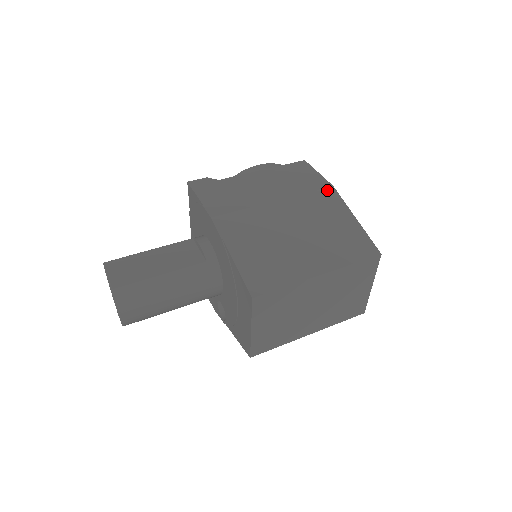
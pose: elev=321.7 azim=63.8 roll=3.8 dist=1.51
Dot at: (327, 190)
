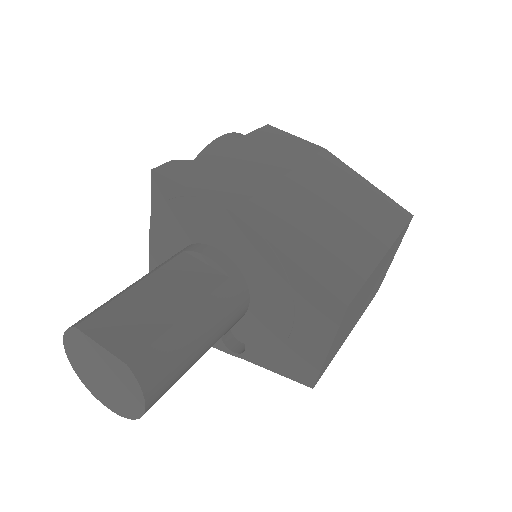
Dot at: (323, 154)
